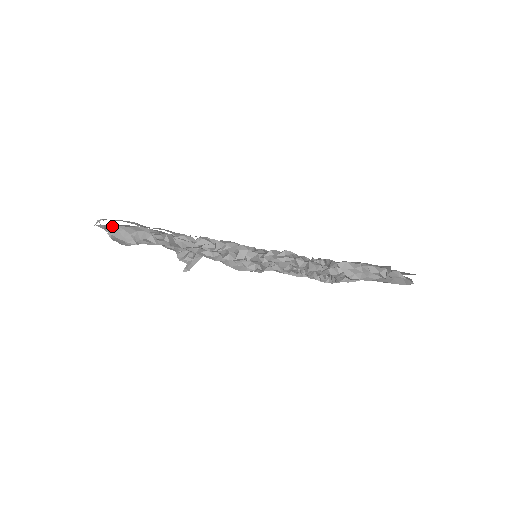
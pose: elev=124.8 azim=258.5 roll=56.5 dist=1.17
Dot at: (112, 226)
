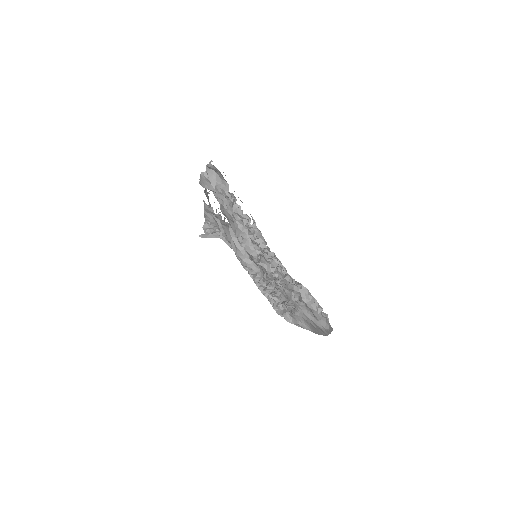
Dot at: (214, 169)
